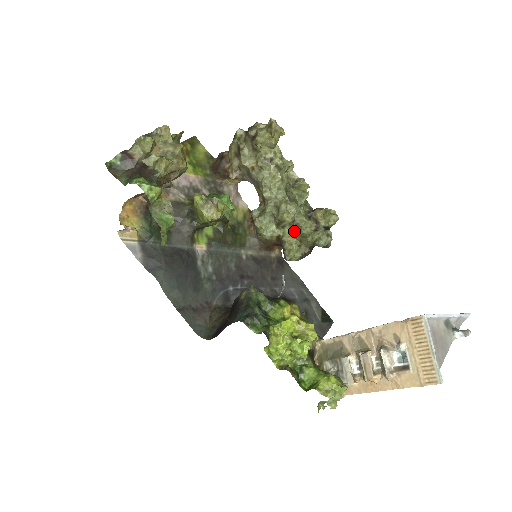
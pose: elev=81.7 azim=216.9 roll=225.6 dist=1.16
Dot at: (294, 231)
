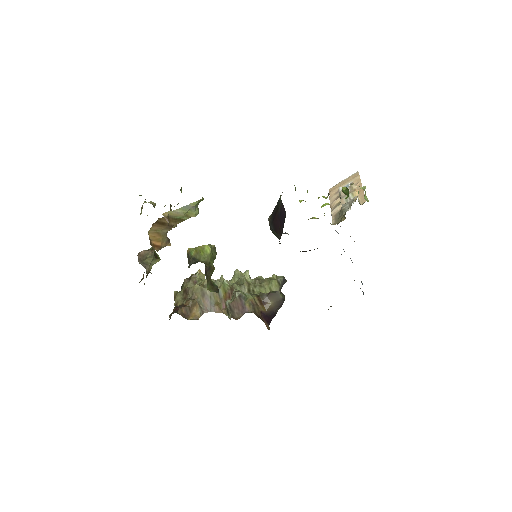
Dot at: (261, 287)
